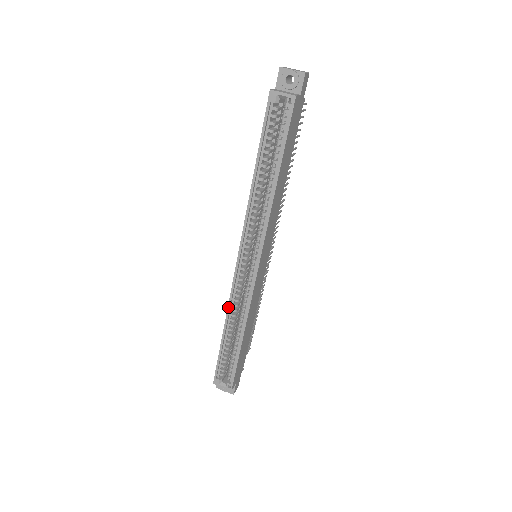
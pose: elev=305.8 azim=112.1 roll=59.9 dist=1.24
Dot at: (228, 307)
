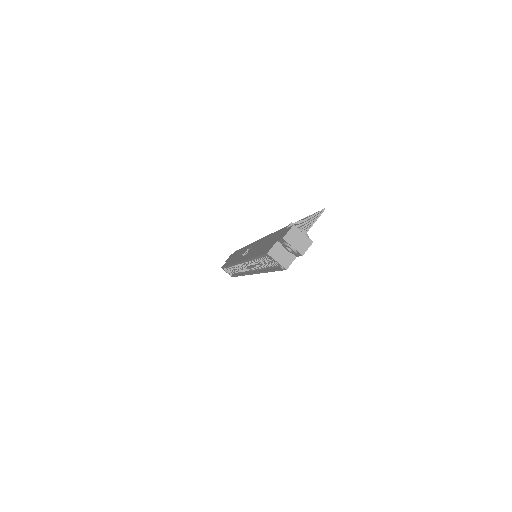
Dot at: (231, 265)
